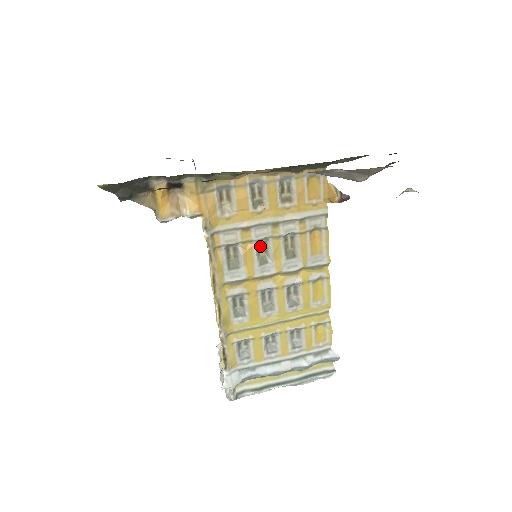
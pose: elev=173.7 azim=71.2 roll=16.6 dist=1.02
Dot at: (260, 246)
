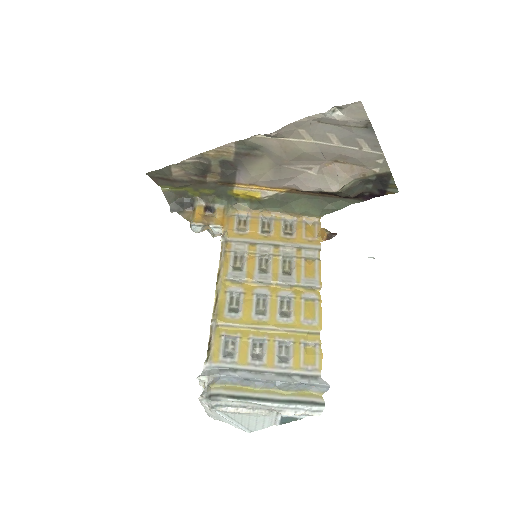
Dot at: (262, 262)
